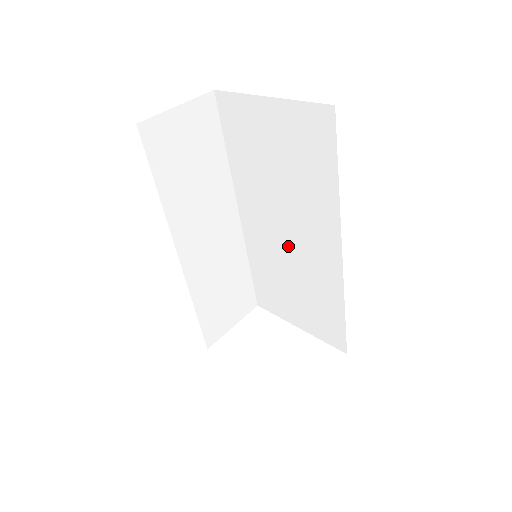
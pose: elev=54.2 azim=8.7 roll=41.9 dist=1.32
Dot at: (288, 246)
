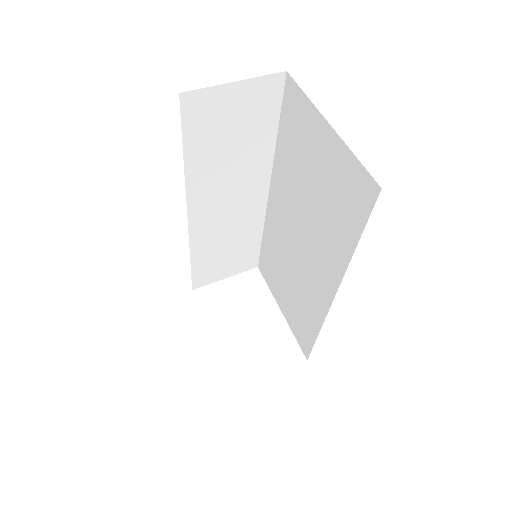
Dot at: (296, 252)
